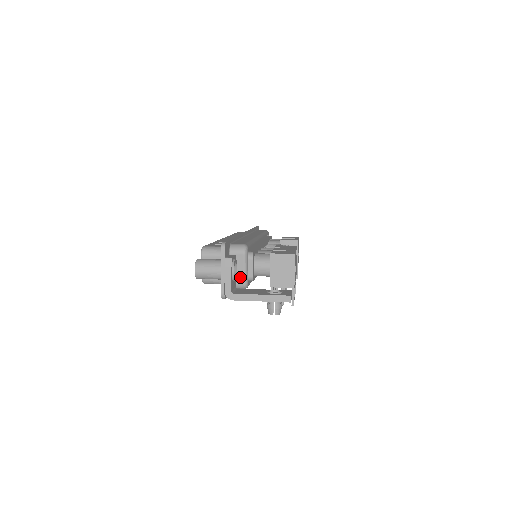
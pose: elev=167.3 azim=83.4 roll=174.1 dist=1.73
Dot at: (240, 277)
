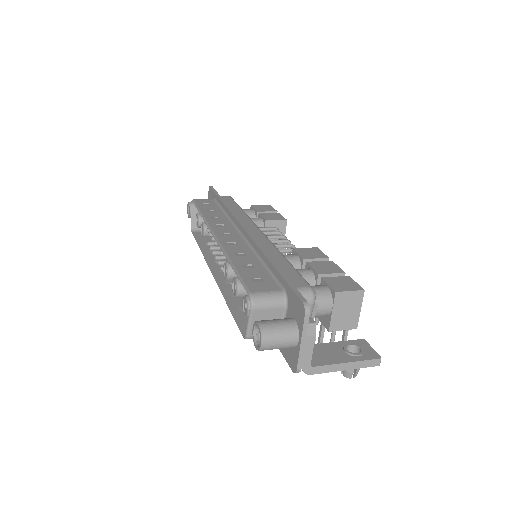
Dot at: occluded
